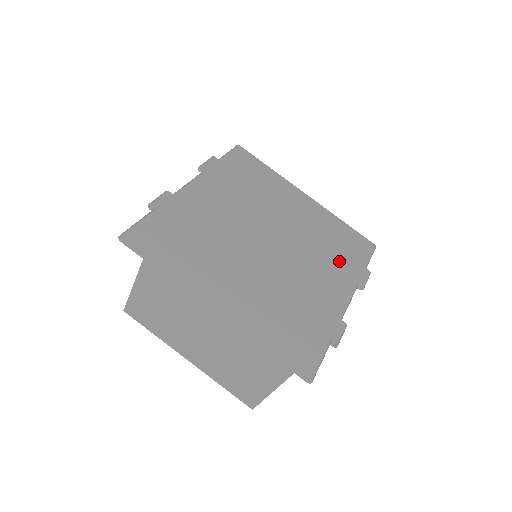
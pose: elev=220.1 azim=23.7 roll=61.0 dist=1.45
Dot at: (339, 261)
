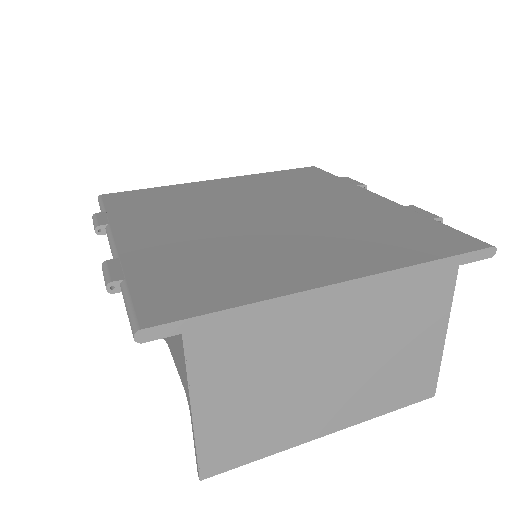
Dot at: (322, 187)
